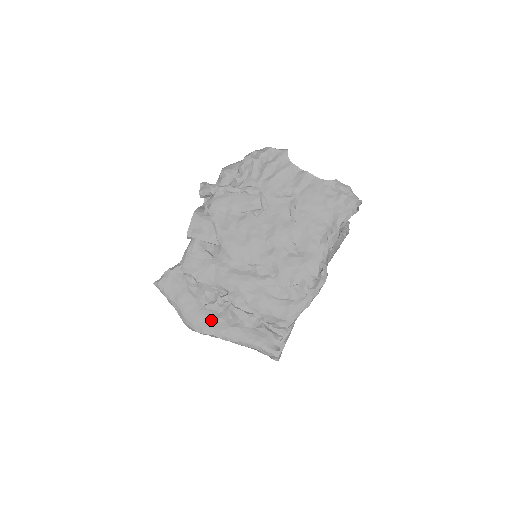
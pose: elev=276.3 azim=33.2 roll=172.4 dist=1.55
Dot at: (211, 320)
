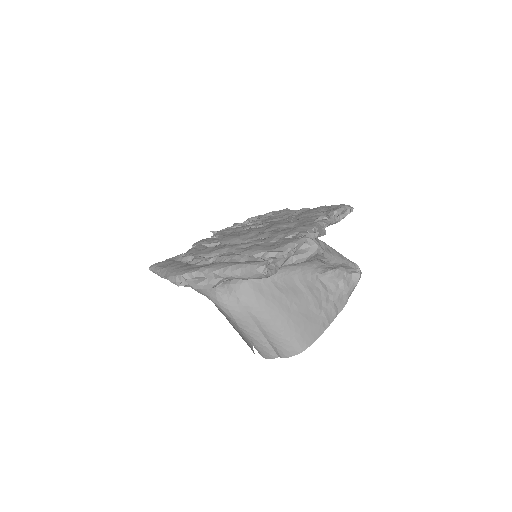
Dot at: (197, 266)
